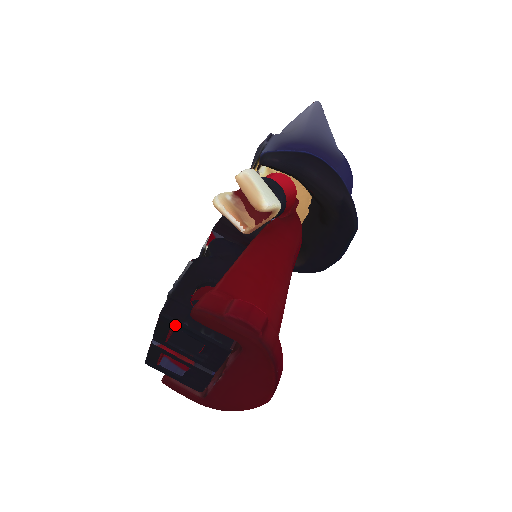
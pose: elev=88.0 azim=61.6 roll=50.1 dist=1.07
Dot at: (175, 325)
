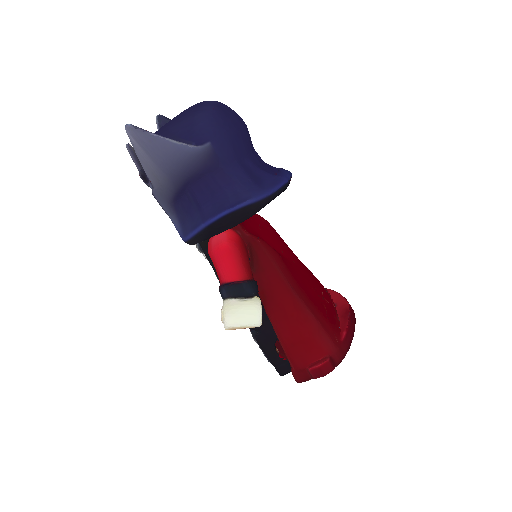
Dot at: occluded
